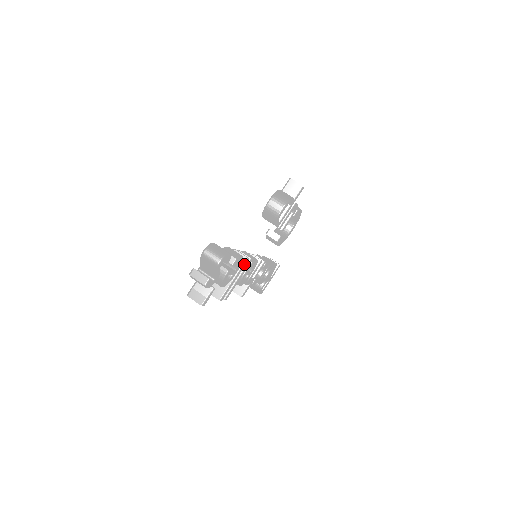
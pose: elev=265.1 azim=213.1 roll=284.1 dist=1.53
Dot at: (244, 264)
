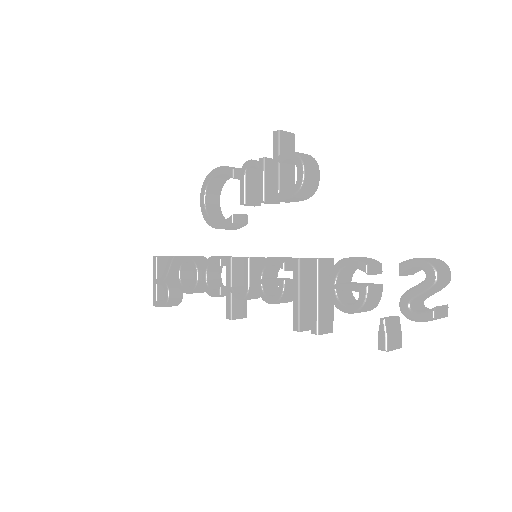
Dot at: occluded
